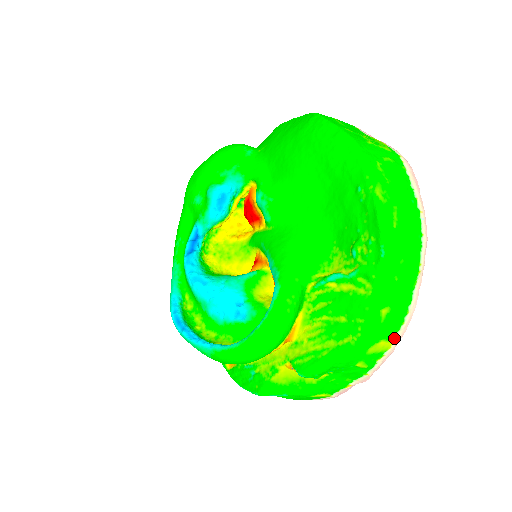
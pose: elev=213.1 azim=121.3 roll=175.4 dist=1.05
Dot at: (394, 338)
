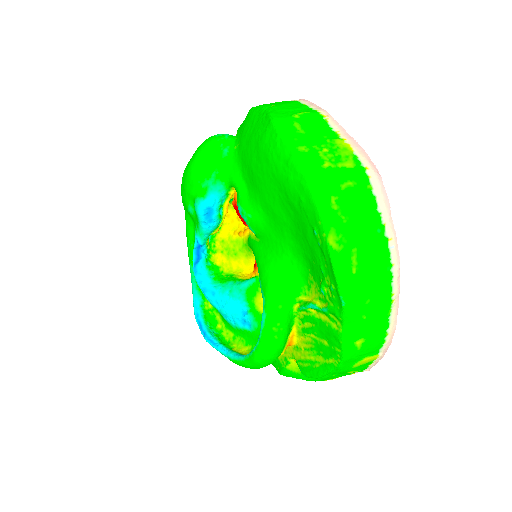
Dot at: (379, 352)
